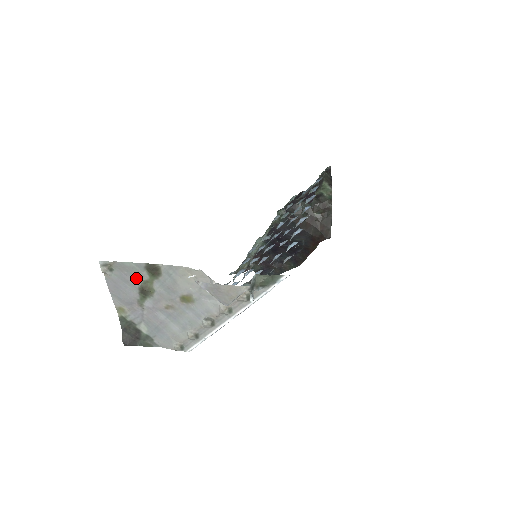
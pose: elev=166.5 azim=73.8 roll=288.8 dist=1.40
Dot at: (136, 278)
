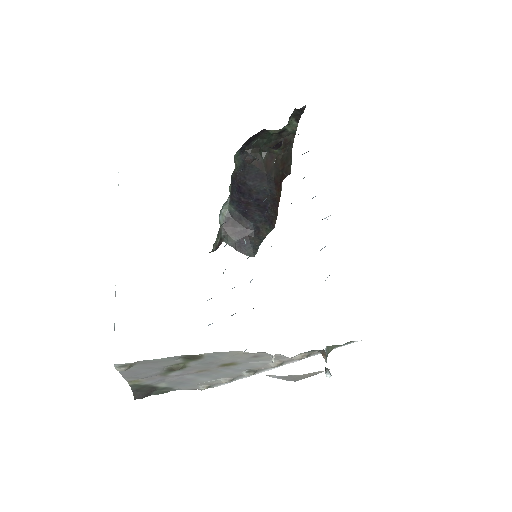
Dot at: (165, 364)
